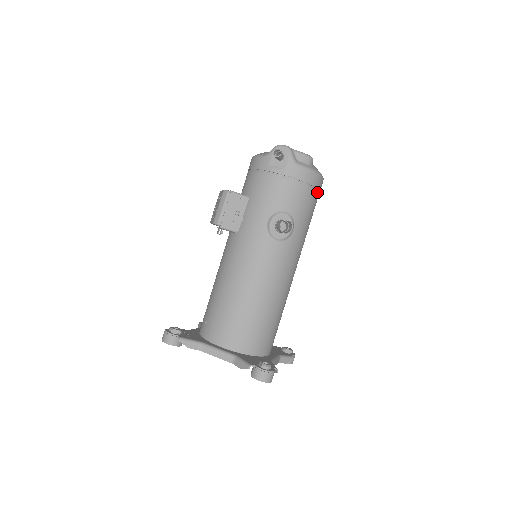
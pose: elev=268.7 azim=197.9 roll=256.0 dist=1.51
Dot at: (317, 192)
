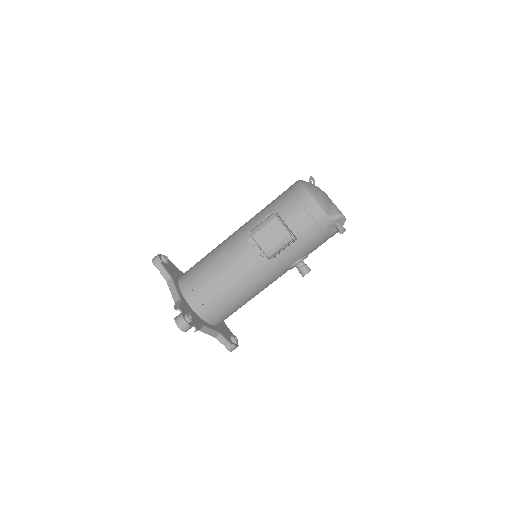
Dot at: occluded
